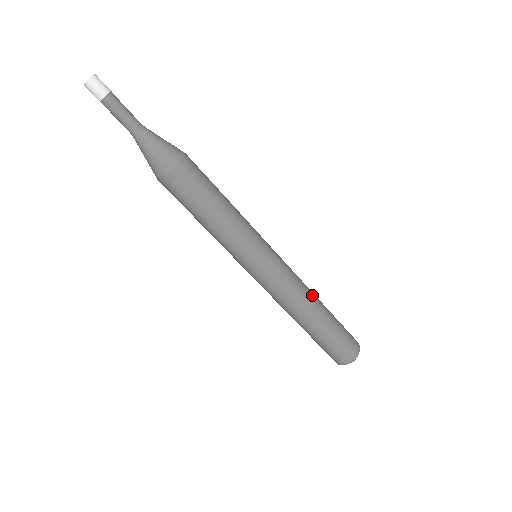
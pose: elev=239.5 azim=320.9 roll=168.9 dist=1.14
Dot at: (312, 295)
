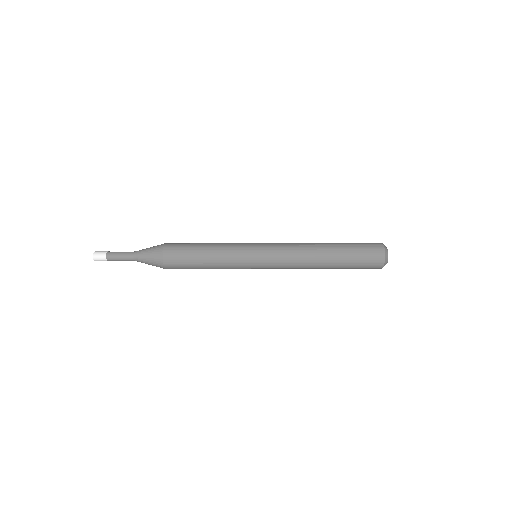
Dot at: (312, 249)
